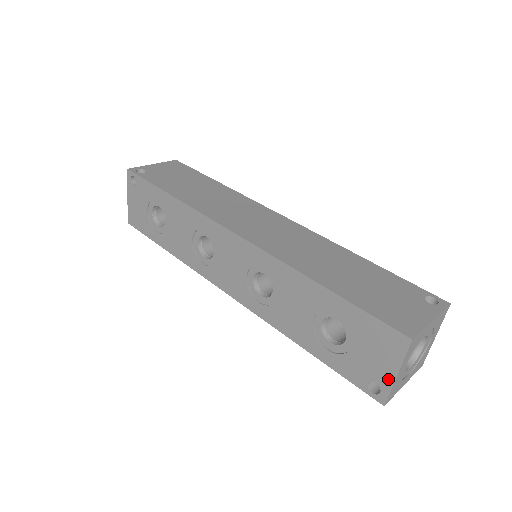
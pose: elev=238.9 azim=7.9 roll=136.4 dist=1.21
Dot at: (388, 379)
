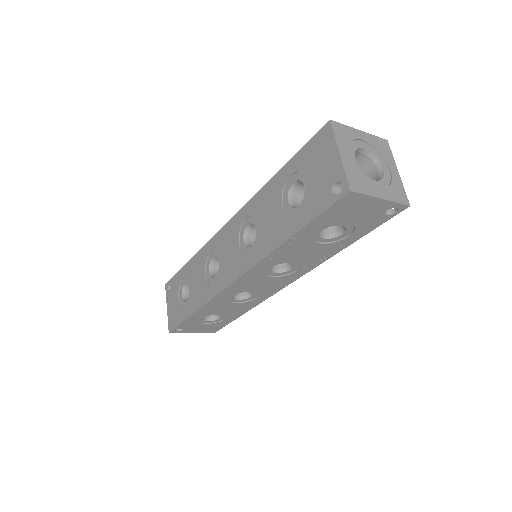
Dot at: (338, 166)
